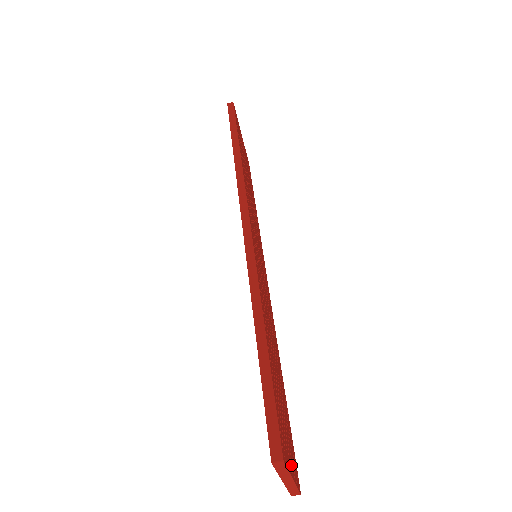
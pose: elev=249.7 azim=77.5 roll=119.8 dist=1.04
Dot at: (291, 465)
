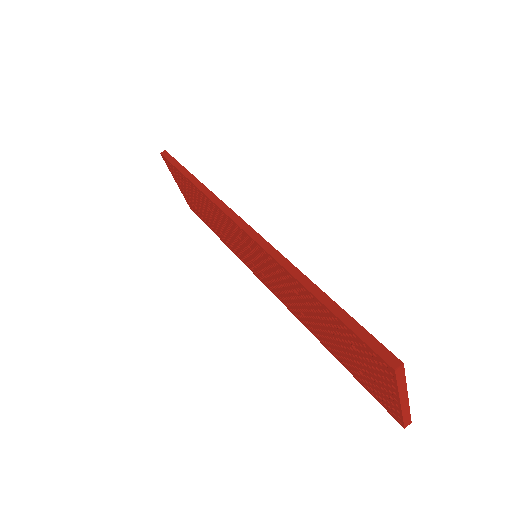
Dot at: occluded
